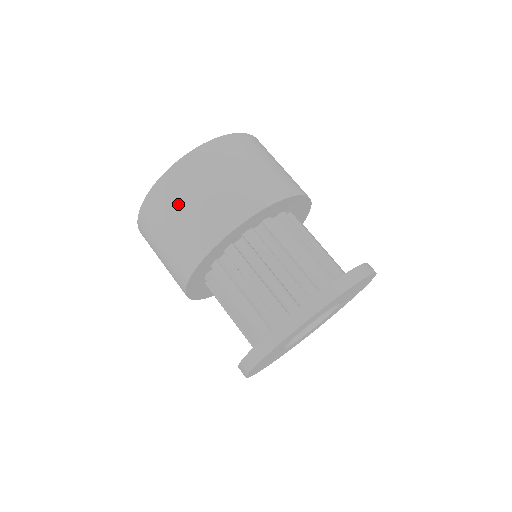
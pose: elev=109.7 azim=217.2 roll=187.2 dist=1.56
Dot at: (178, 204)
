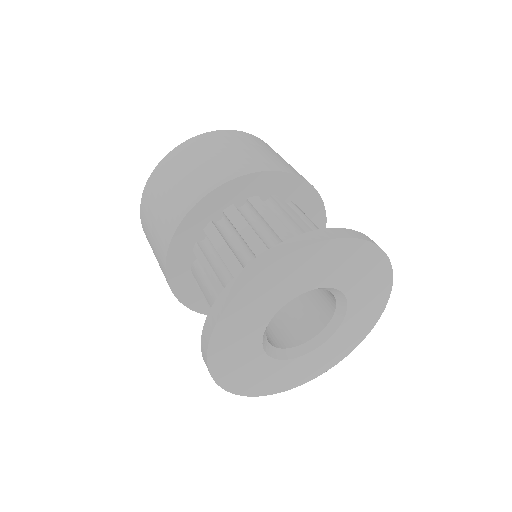
Dot at: (164, 186)
